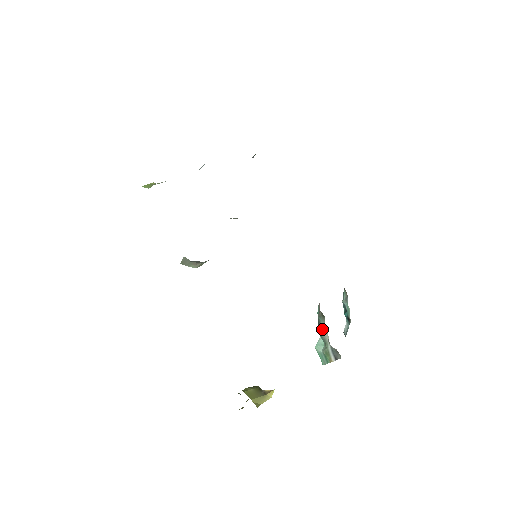
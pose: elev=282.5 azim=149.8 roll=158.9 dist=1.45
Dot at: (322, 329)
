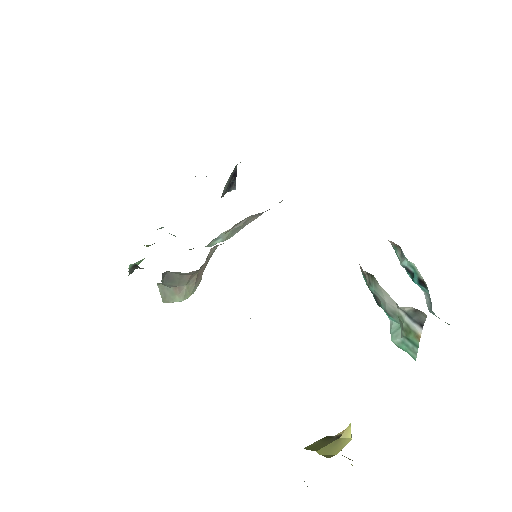
Dot at: (382, 299)
